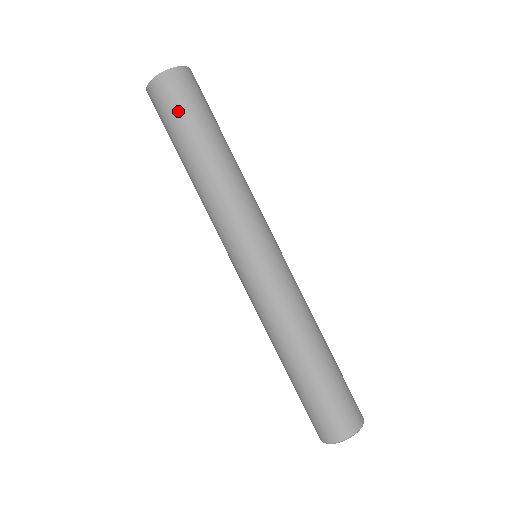
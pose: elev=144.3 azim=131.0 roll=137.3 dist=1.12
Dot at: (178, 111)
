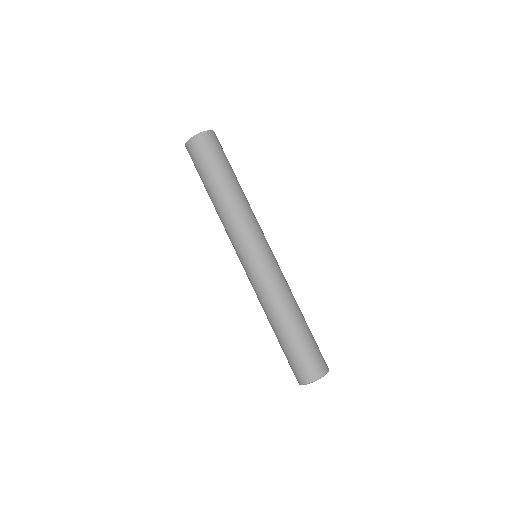
Dot at: (213, 156)
